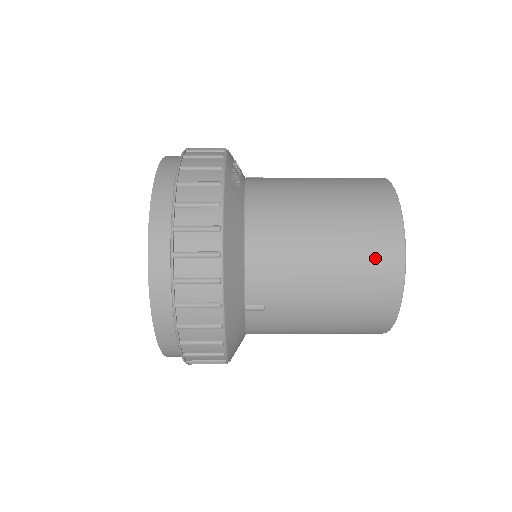
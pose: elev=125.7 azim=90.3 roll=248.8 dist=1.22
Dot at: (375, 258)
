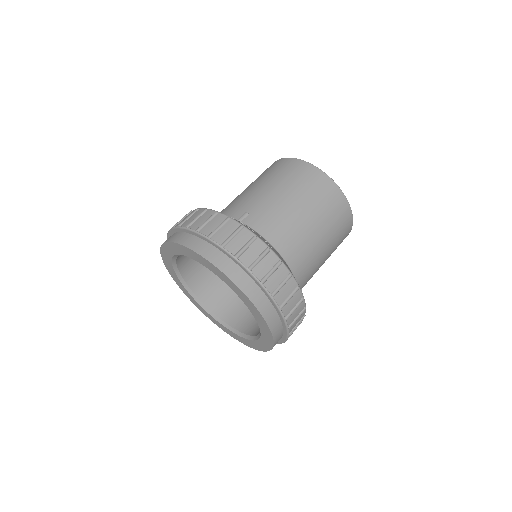
Dot at: (343, 228)
